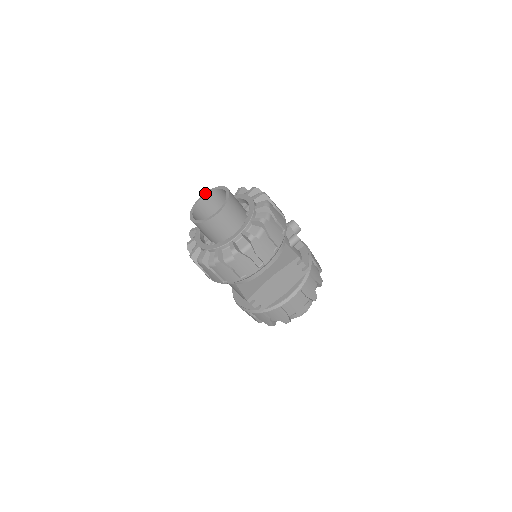
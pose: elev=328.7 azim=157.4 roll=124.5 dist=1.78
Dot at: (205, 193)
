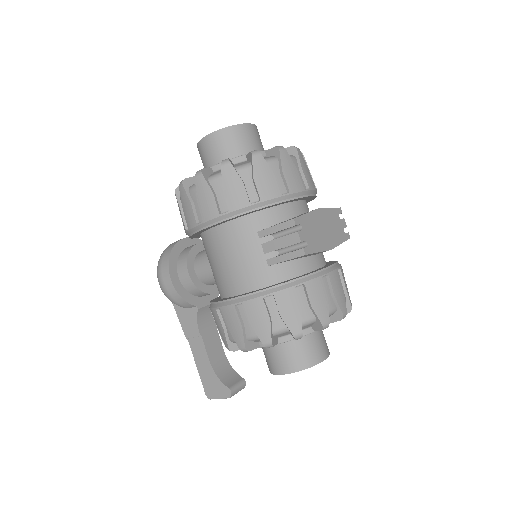
Dot at: occluded
